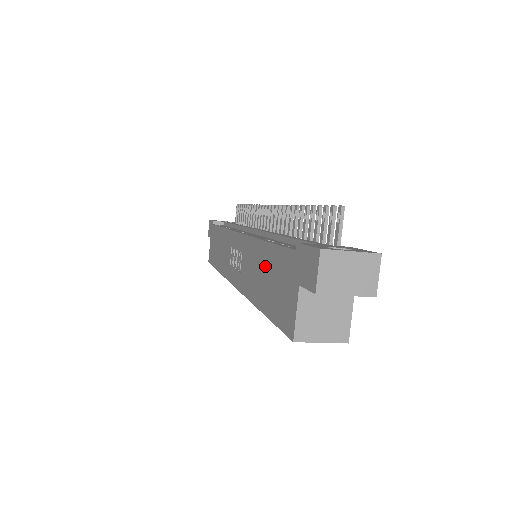
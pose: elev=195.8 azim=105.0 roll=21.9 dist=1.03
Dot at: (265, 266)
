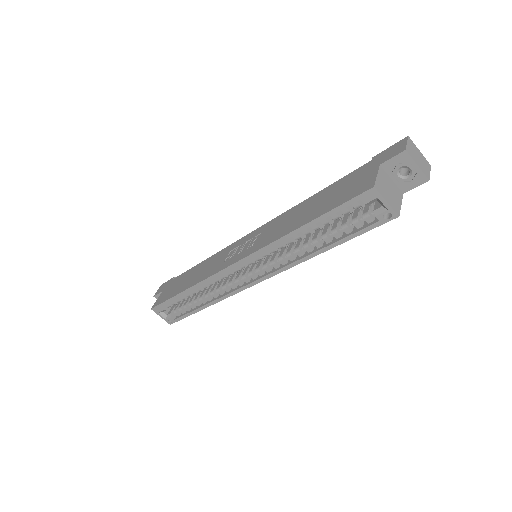
Dot at: (315, 202)
